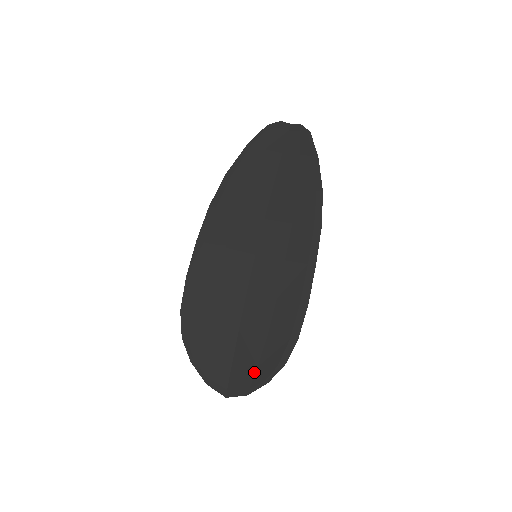
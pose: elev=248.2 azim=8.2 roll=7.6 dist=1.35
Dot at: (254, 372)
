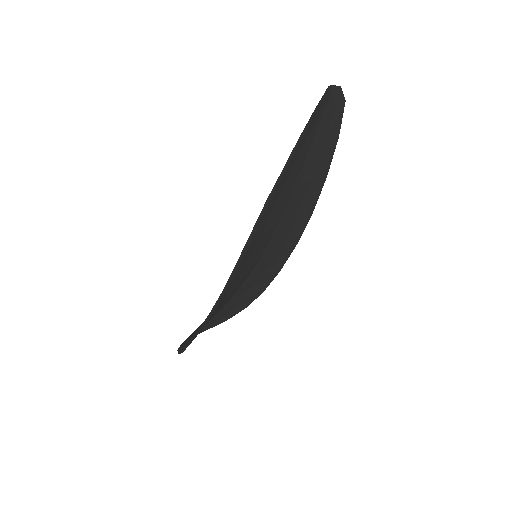
Dot at: (218, 321)
